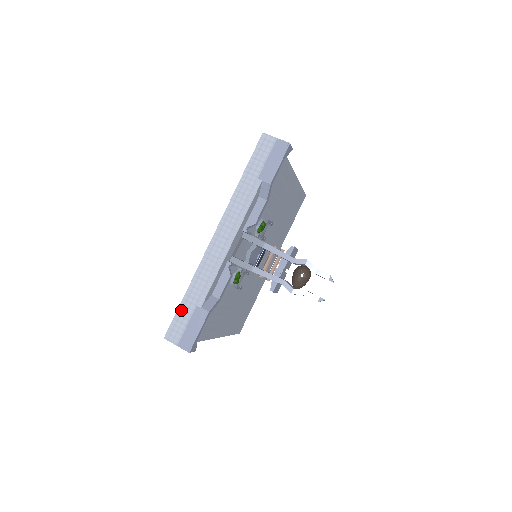
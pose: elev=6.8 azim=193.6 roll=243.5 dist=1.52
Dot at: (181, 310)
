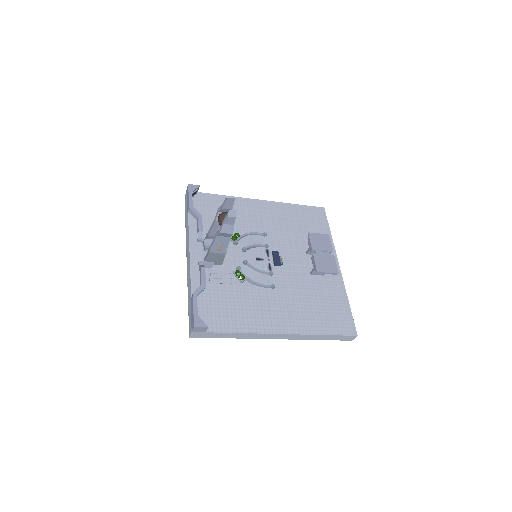
Dot at: (189, 312)
